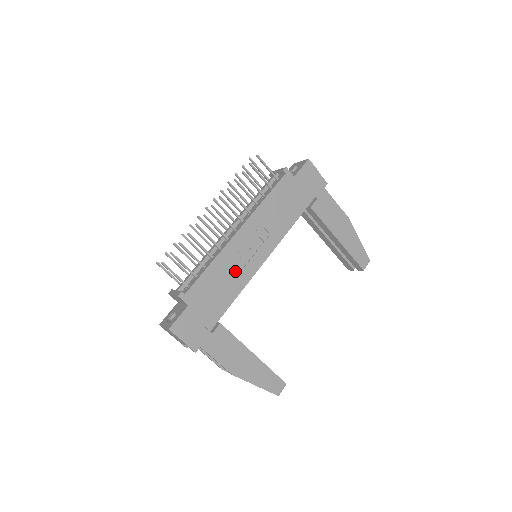
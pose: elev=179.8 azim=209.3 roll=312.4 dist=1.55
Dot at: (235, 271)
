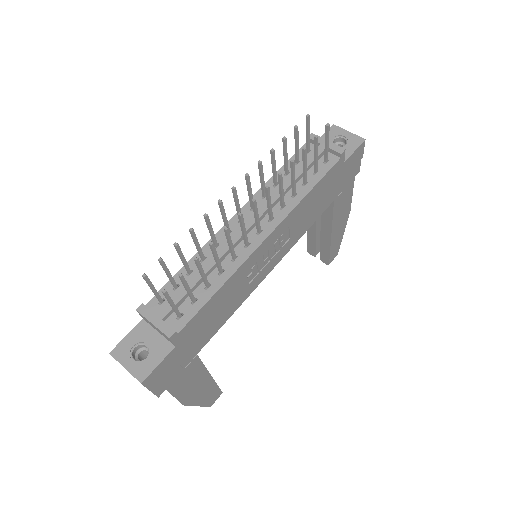
Dot at: (240, 290)
